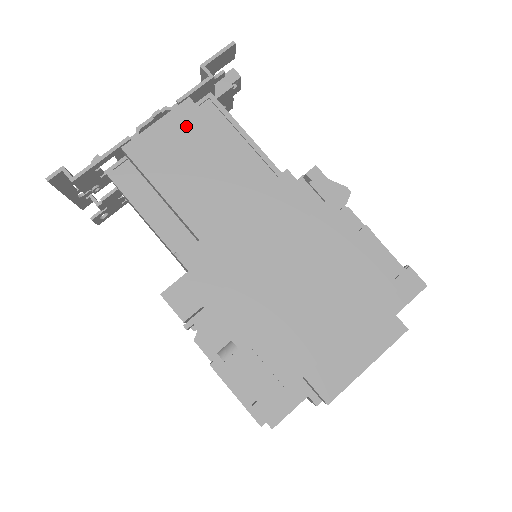
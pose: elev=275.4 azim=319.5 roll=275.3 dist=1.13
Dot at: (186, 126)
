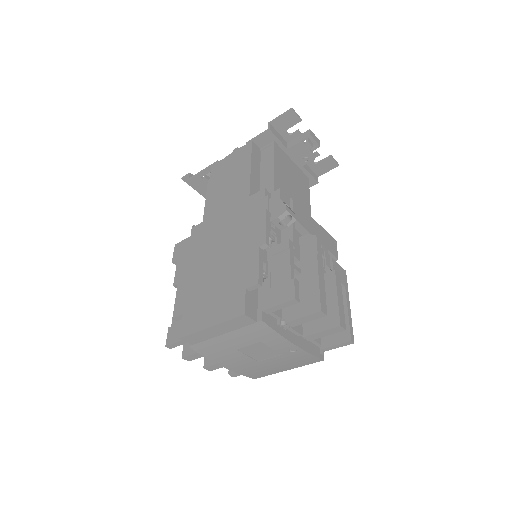
Dot at: (240, 157)
